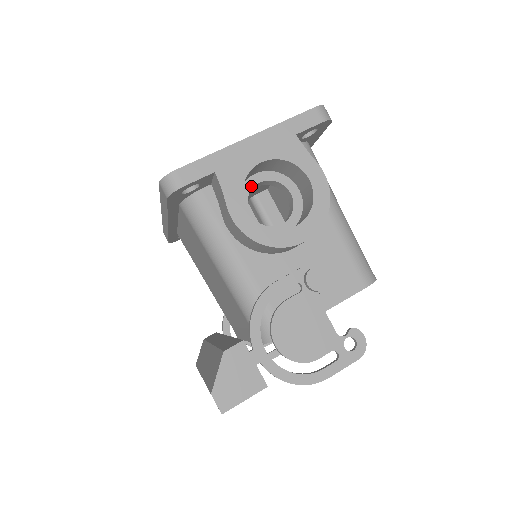
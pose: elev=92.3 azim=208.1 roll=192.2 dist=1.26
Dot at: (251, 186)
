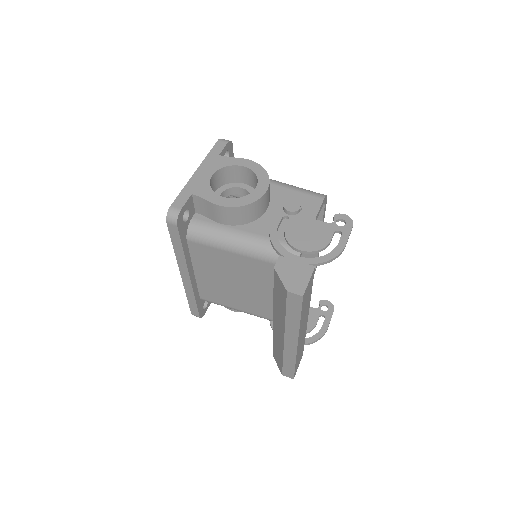
Dot at: occluded
